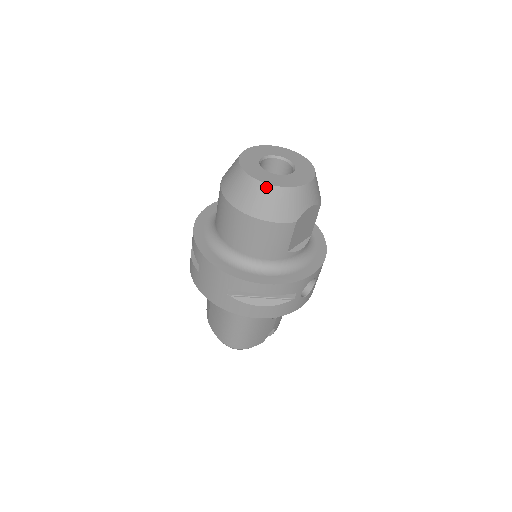
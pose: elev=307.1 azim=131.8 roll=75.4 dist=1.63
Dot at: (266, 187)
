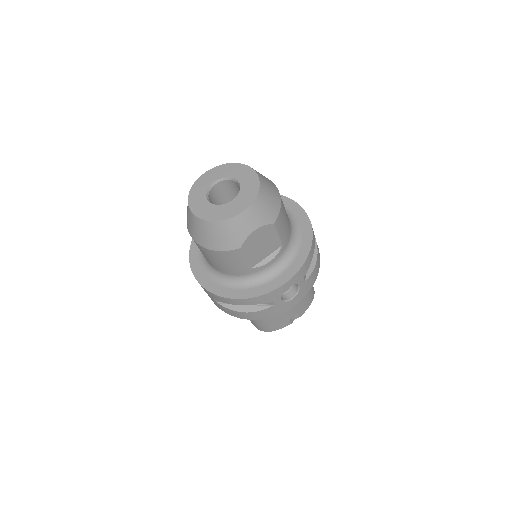
Dot at: (202, 222)
